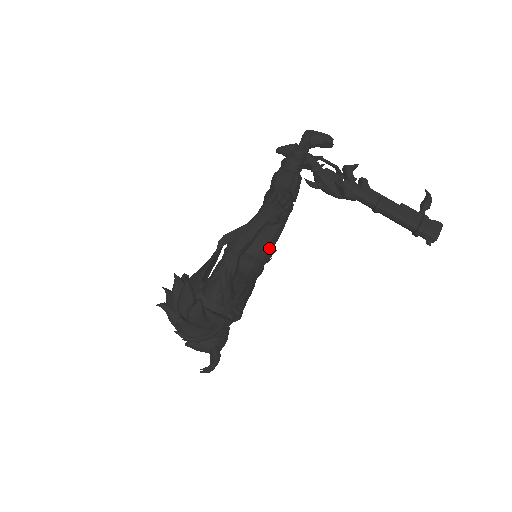
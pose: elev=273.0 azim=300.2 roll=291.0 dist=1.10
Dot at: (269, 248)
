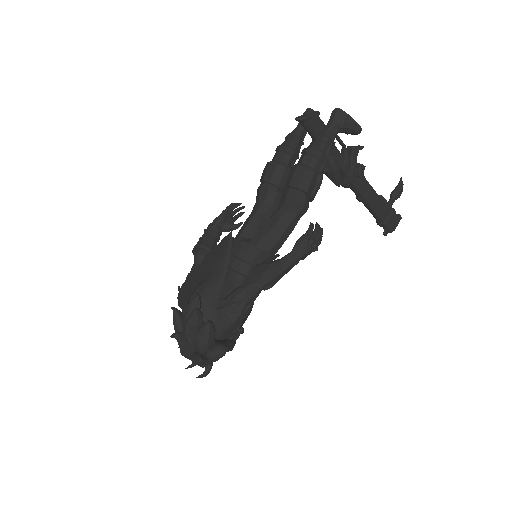
Dot at: occluded
